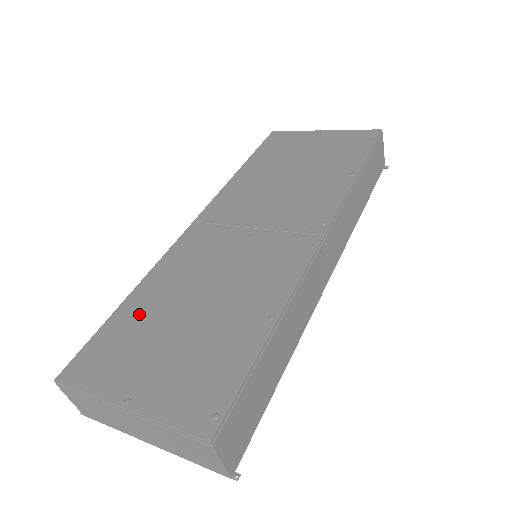
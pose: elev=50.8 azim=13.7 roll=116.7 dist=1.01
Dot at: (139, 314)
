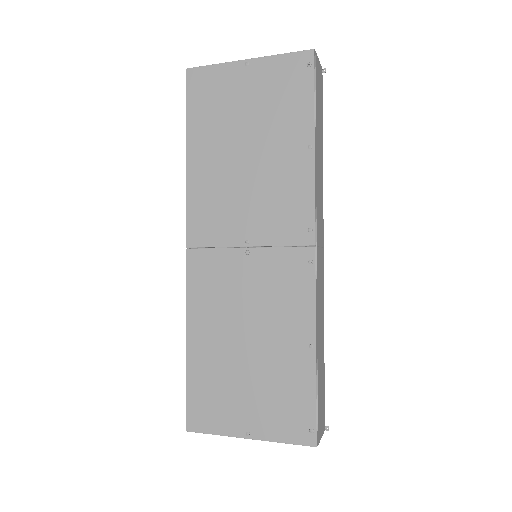
Dot at: (207, 364)
